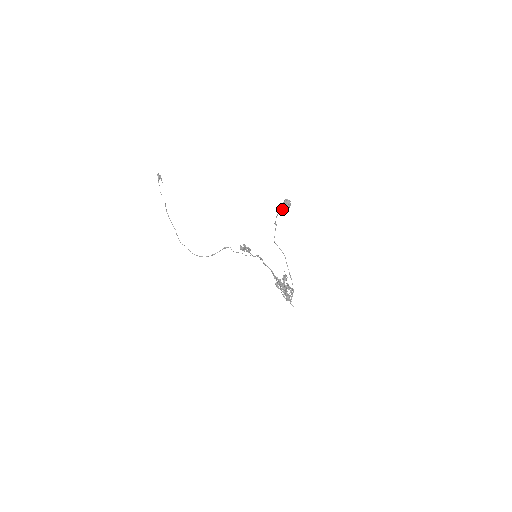
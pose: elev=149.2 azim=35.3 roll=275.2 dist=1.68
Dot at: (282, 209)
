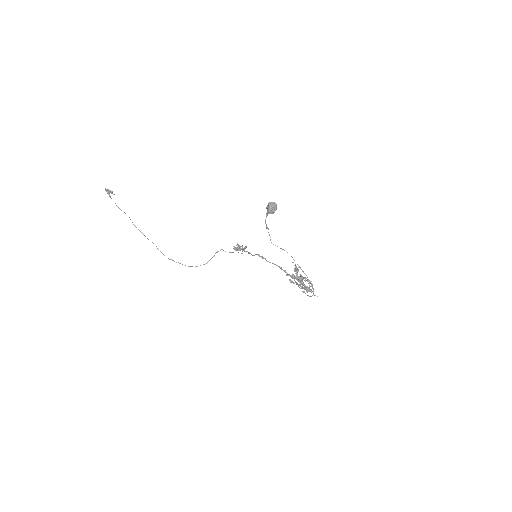
Dot at: occluded
